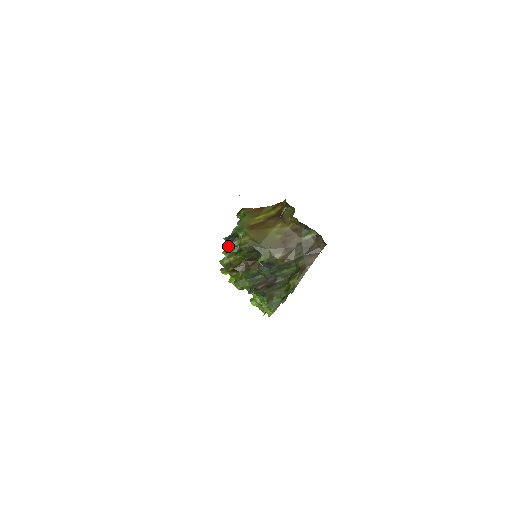
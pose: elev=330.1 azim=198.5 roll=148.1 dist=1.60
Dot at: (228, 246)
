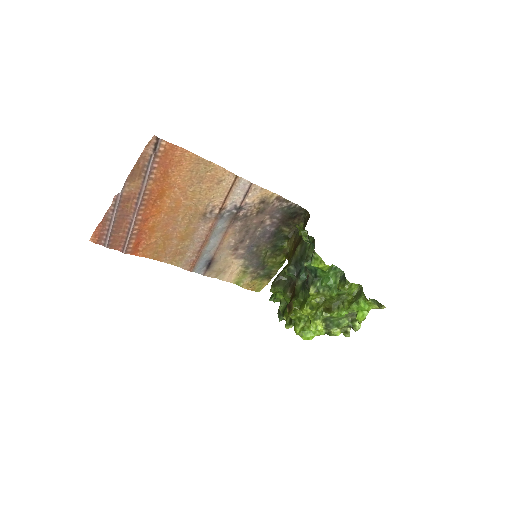
Dot at: (282, 316)
